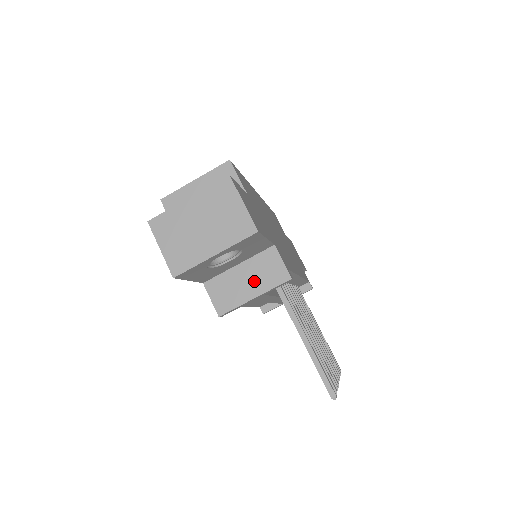
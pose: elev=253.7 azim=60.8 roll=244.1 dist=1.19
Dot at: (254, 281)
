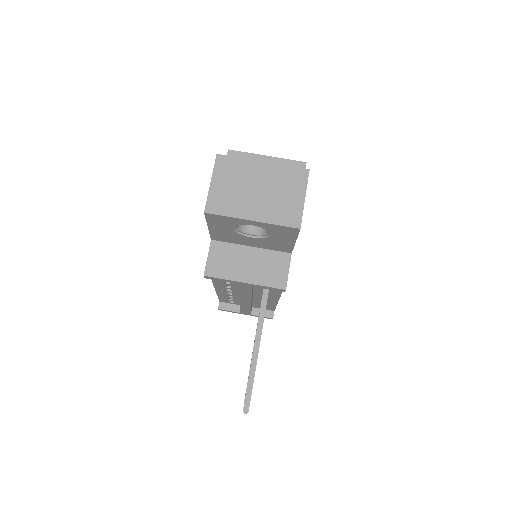
Dot at: (254, 269)
